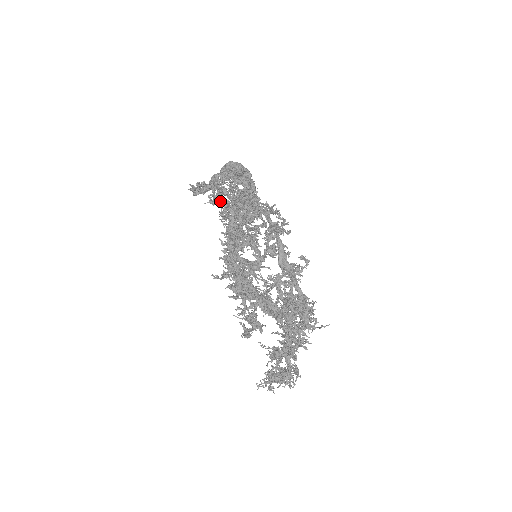
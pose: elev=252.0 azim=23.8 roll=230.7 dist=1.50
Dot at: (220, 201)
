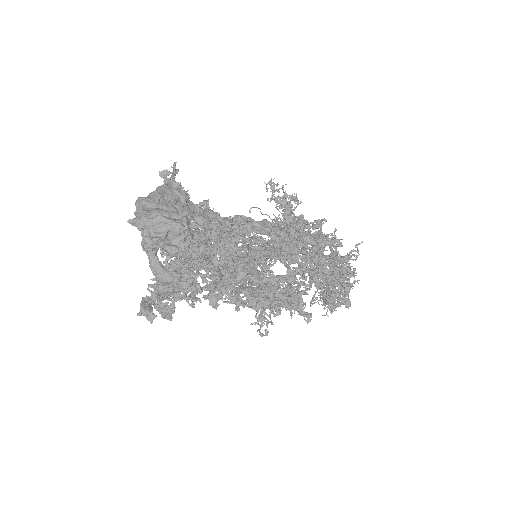
Dot at: occluded
